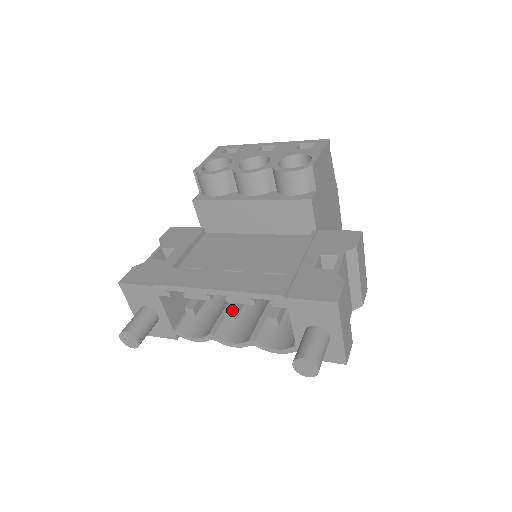
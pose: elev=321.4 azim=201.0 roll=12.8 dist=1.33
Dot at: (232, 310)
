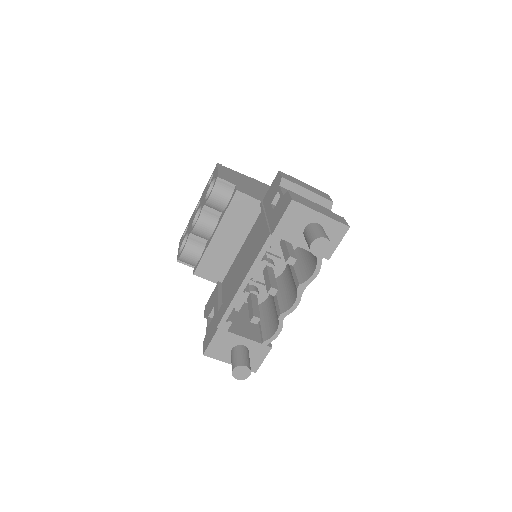
Dot at: (269, 287)
